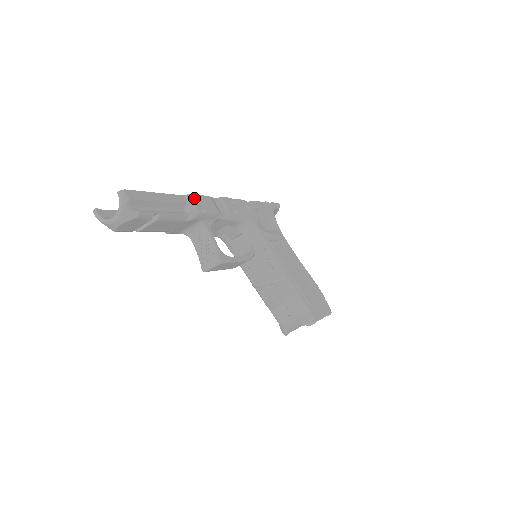
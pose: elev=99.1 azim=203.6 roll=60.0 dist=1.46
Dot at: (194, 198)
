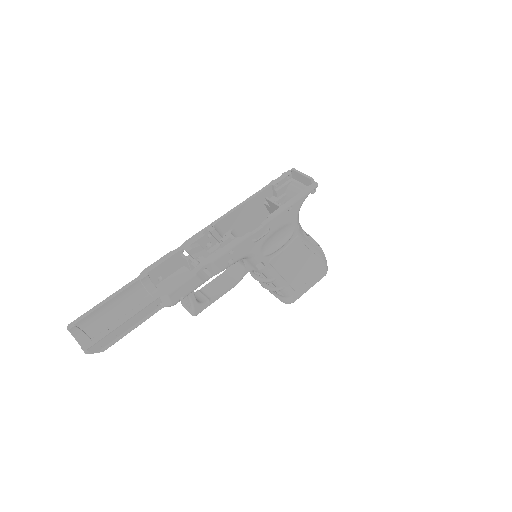
Dot at: (172, 296)
